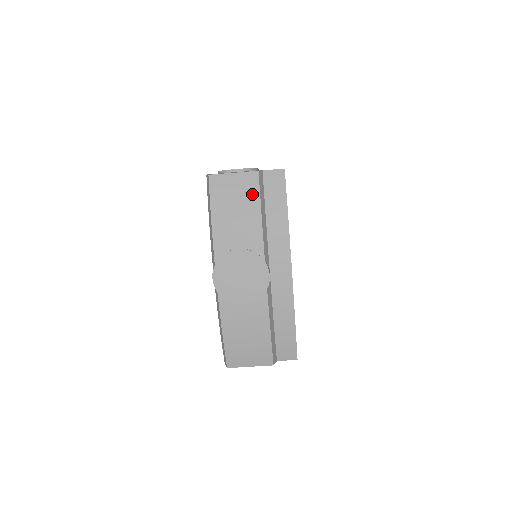
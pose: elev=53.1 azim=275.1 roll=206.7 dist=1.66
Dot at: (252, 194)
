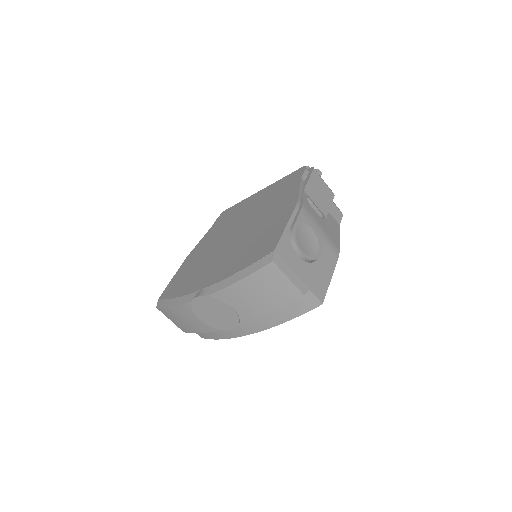
Dot at: (281, 300)
